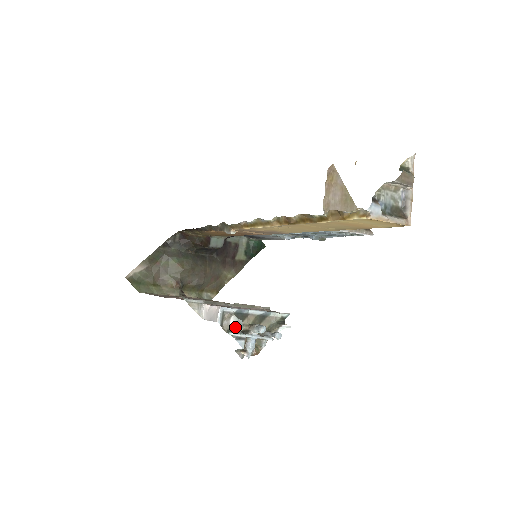
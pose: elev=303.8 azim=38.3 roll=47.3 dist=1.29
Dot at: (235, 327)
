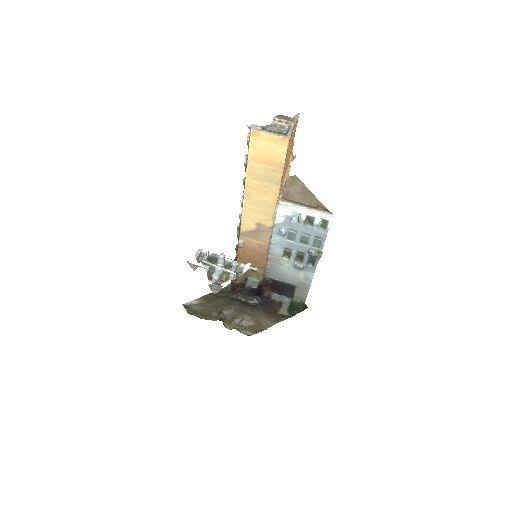
Dot at: (205, 258)
